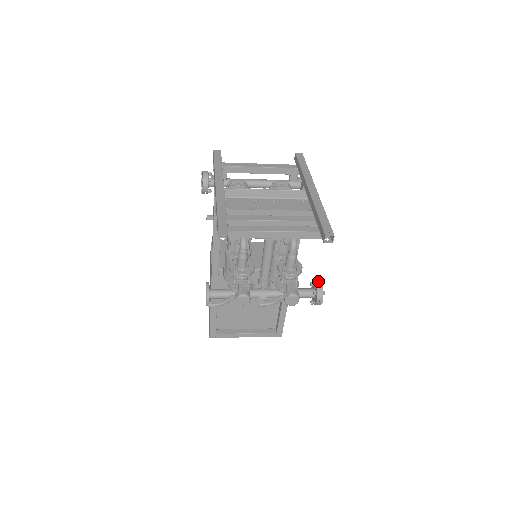
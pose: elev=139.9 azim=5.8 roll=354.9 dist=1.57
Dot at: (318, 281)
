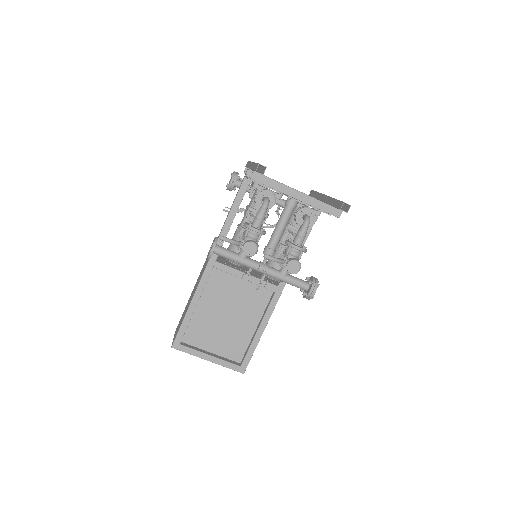
Dot at: occluded
